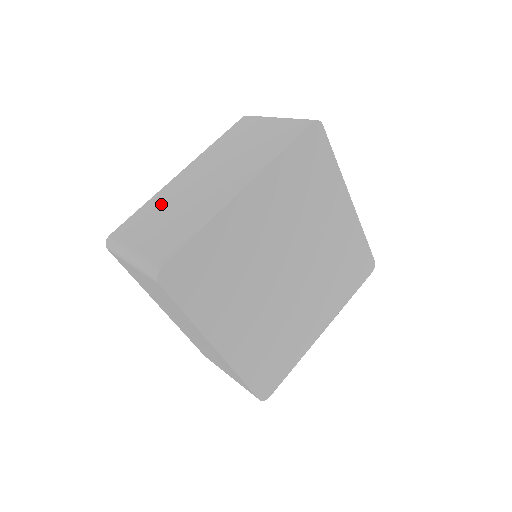
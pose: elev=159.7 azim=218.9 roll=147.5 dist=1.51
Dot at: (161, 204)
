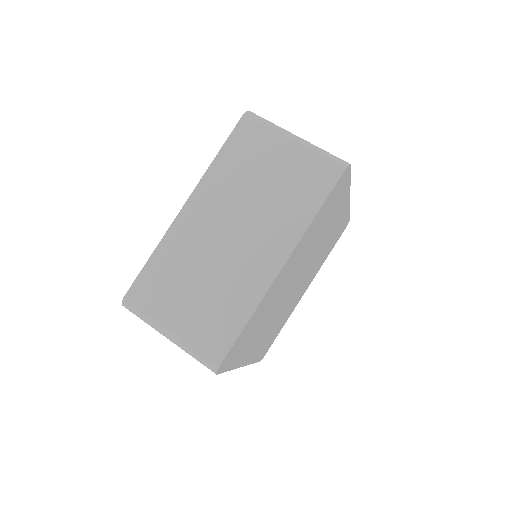
Dot at: (179, 260)
